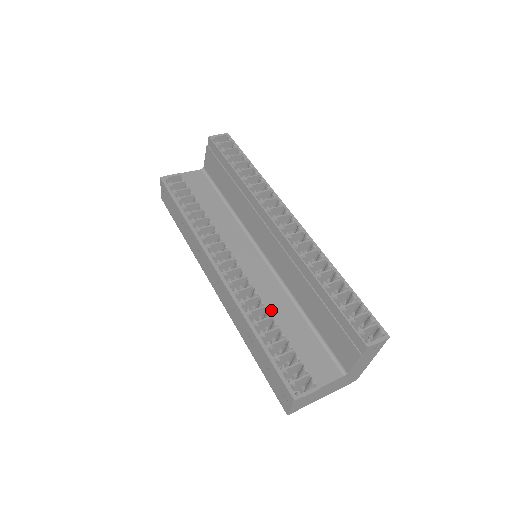
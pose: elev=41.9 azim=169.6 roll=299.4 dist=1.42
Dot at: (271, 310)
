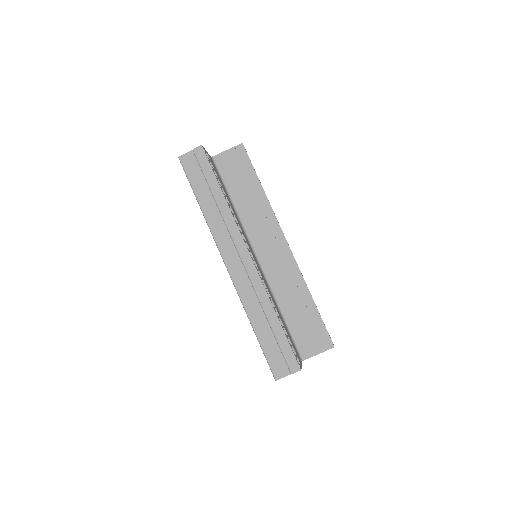
Dot at: occluded
